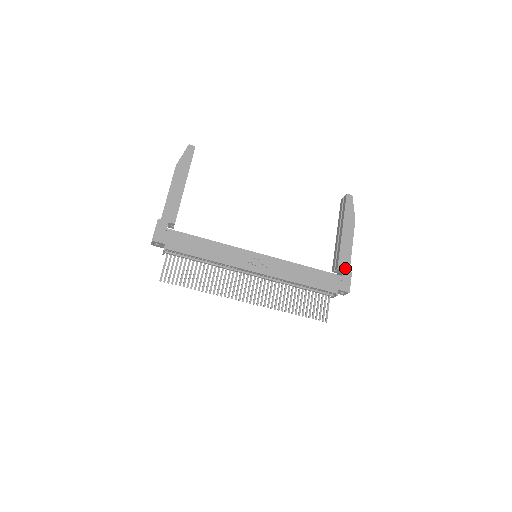
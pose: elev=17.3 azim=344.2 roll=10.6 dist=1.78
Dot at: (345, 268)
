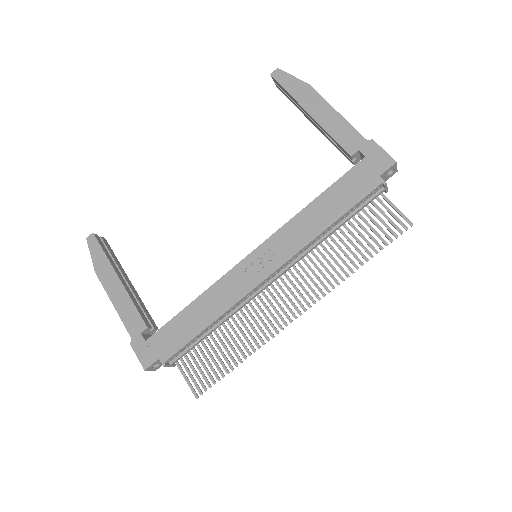
Dot at: (358, 145)
